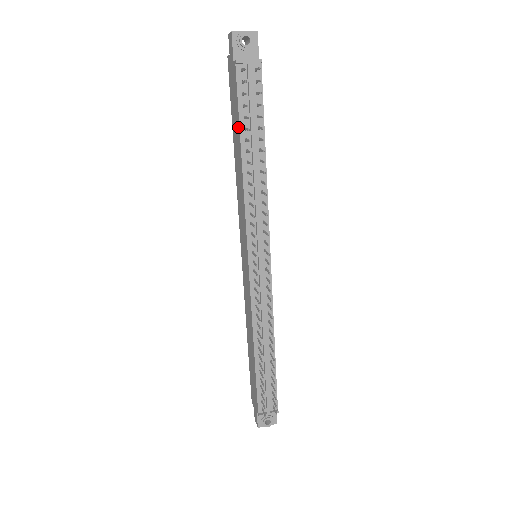
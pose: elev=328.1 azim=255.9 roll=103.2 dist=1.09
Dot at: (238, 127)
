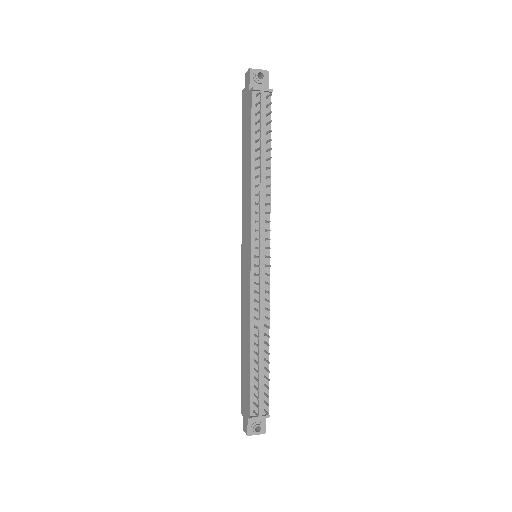
Dot at: (250, 140)
